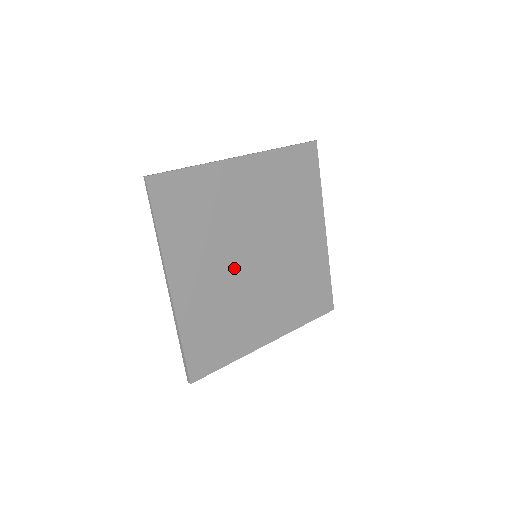
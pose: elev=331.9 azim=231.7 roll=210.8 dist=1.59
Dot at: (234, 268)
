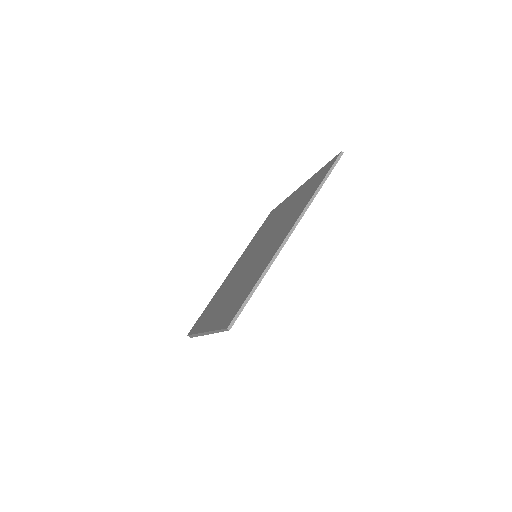
Dot at: occluded
